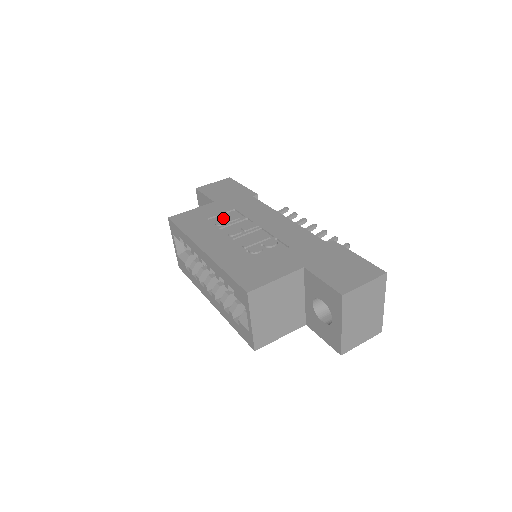
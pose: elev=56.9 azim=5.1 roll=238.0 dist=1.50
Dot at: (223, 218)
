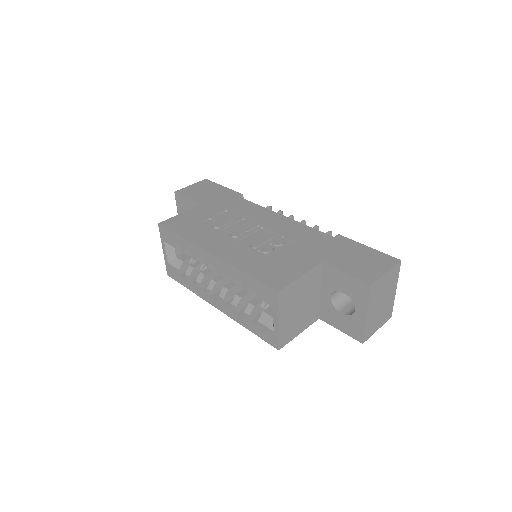
Dot at: (218, 220)
